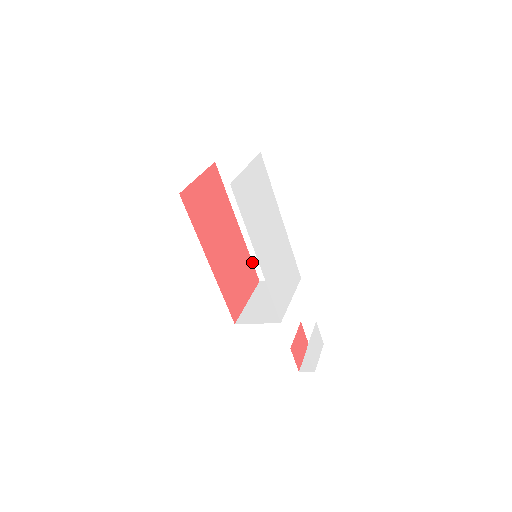
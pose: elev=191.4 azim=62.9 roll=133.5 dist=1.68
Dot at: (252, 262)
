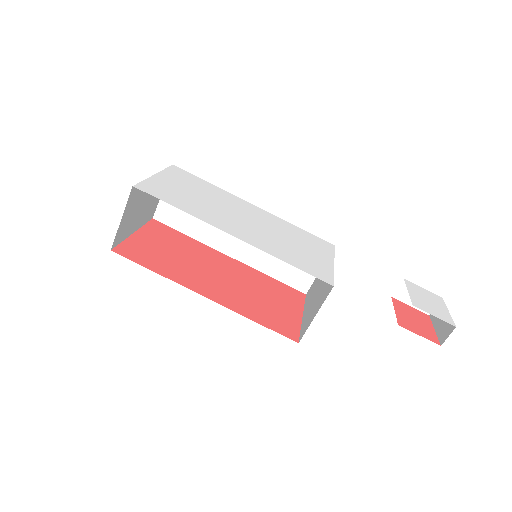
Dot at: (278, 281)
